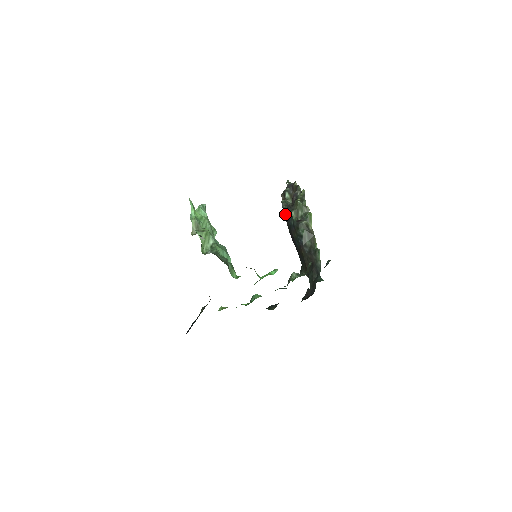
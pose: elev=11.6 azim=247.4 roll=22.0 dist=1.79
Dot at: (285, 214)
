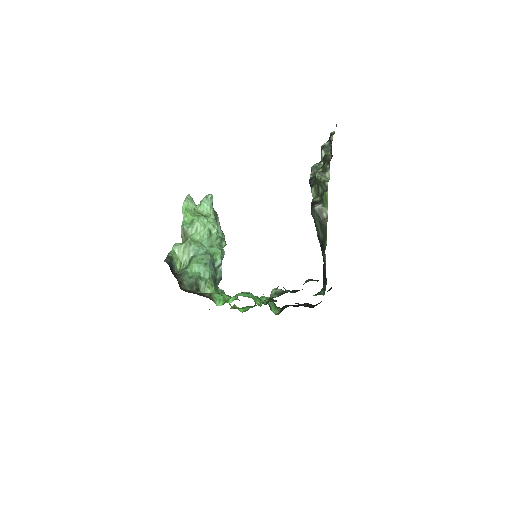
Dot at: occluded
